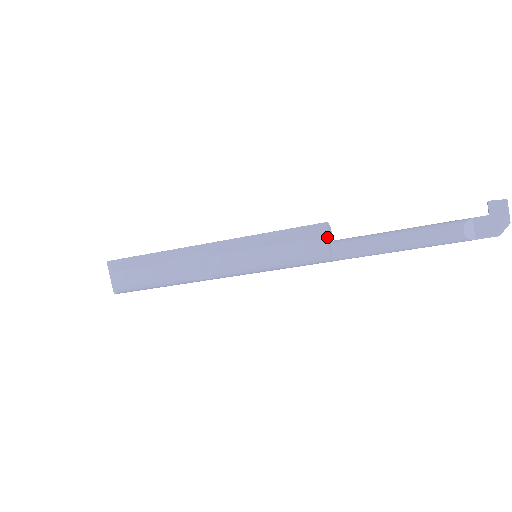
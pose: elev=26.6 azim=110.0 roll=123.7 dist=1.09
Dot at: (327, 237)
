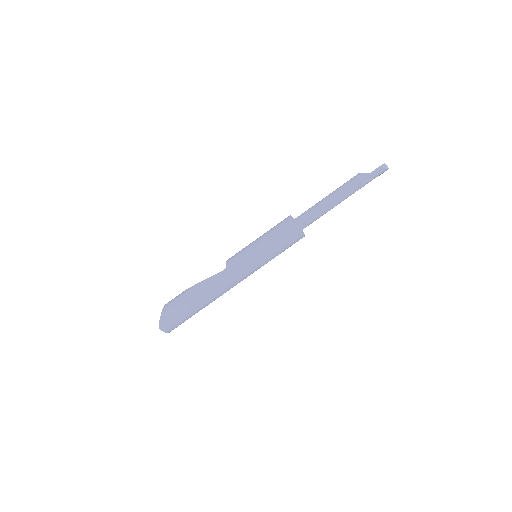
Dot at: occluded
